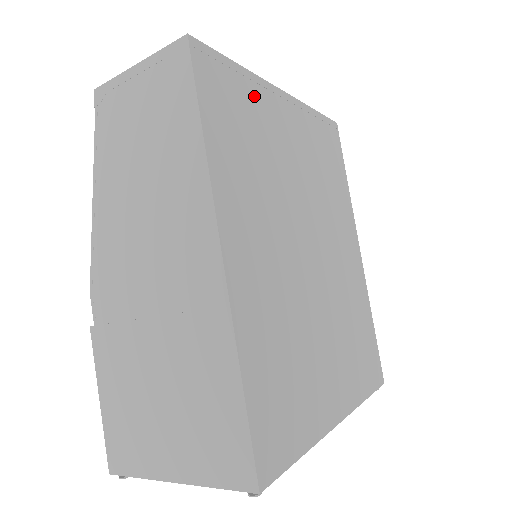
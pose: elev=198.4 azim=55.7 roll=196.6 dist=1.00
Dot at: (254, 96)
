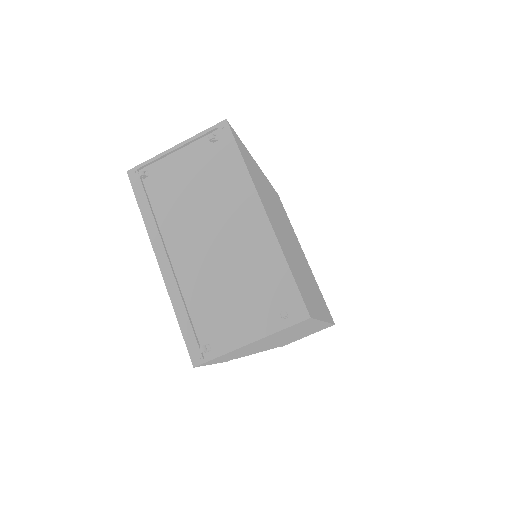
Dot at: occluded
